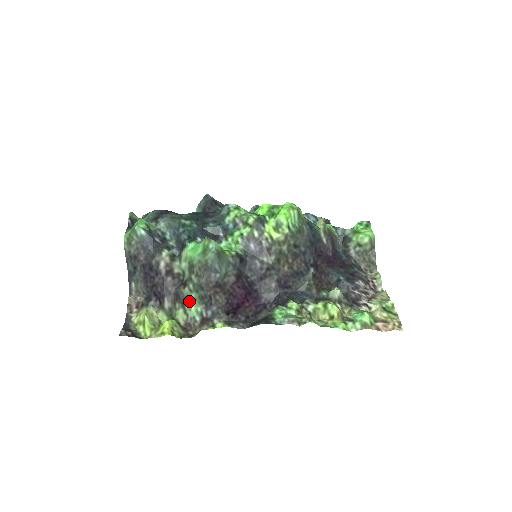
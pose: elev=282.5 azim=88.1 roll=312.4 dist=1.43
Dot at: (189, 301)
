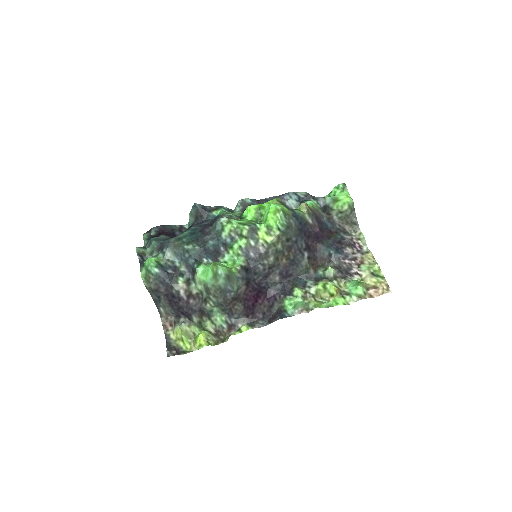
Dot at: (213, 314)
